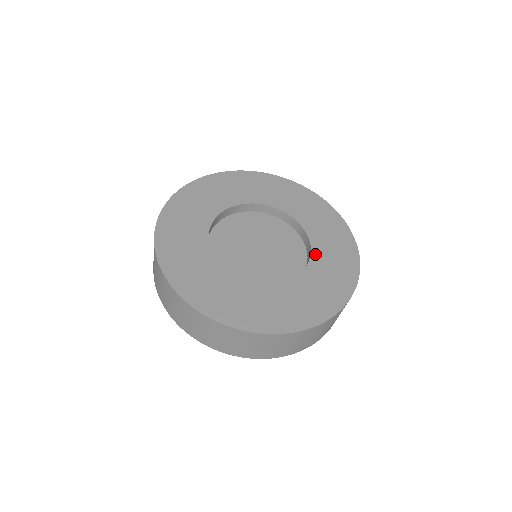
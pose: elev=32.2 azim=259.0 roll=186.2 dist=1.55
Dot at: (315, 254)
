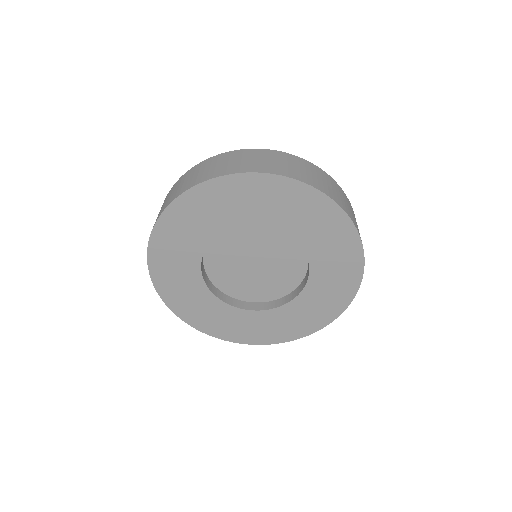
Dot at: (312, 280)
